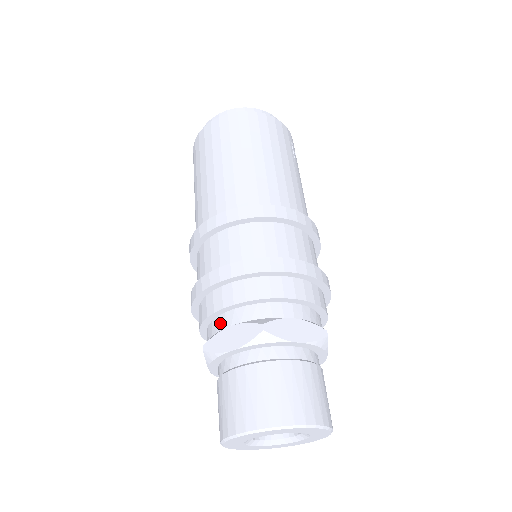
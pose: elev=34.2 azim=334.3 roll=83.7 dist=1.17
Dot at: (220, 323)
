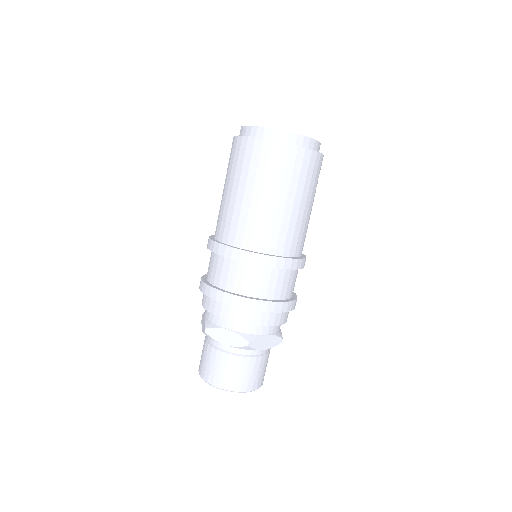
Dot at: (221, 322)
